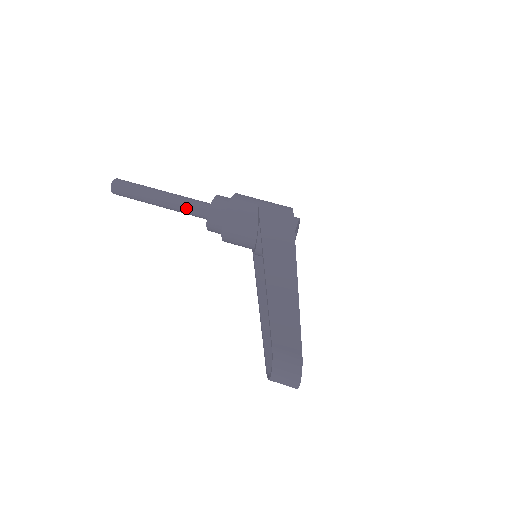
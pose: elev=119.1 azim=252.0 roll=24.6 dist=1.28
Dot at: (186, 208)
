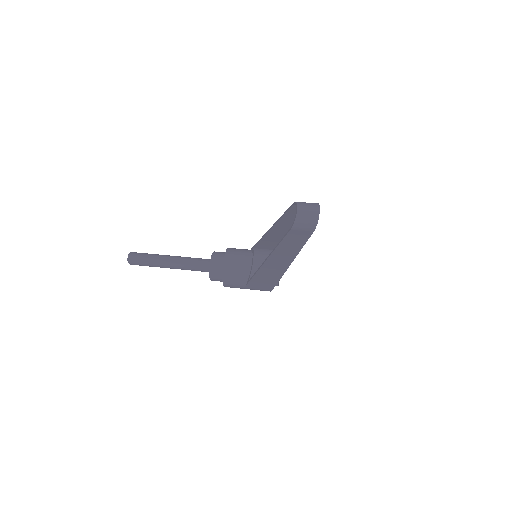
Dot at: (192, 260)
